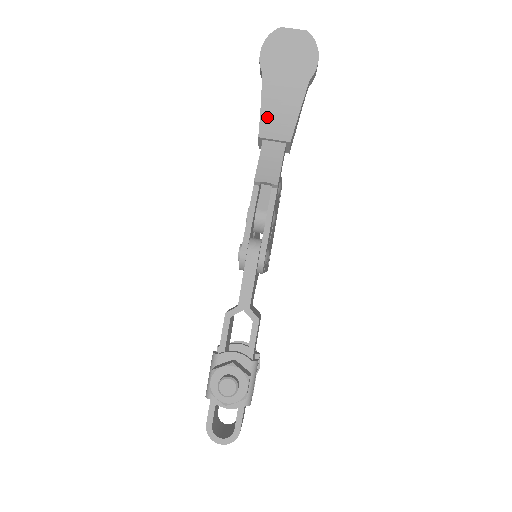
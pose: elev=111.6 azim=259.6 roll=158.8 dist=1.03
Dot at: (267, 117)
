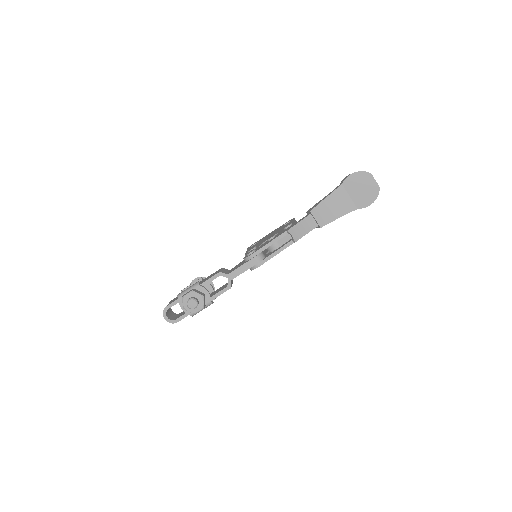
Dot at: (323, 206)
